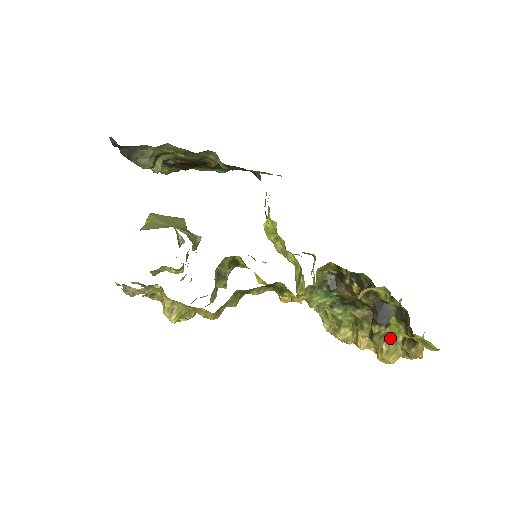
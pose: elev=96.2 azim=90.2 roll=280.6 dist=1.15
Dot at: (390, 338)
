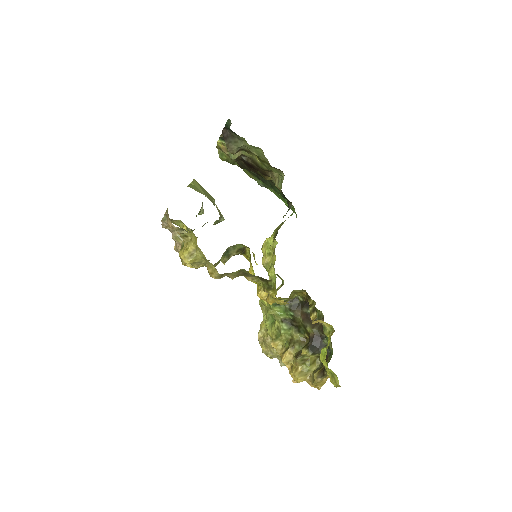
Dot at: (308, 364)
